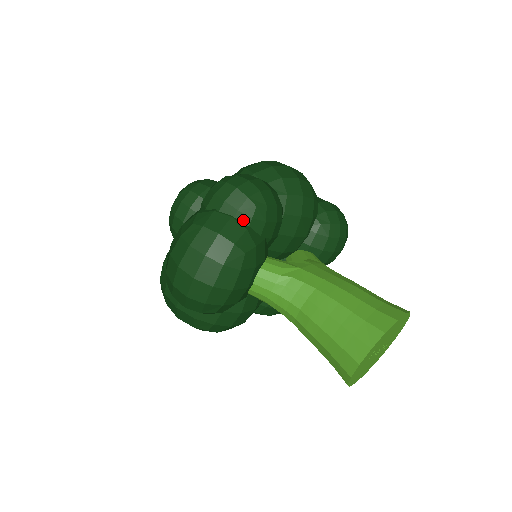
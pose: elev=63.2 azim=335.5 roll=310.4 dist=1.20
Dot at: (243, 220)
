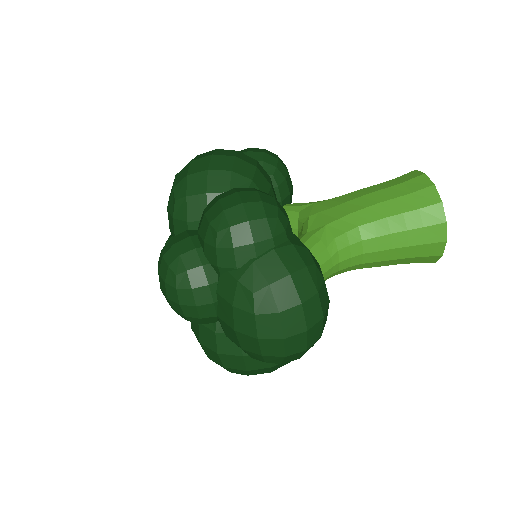
Dot at: (281, 241)
